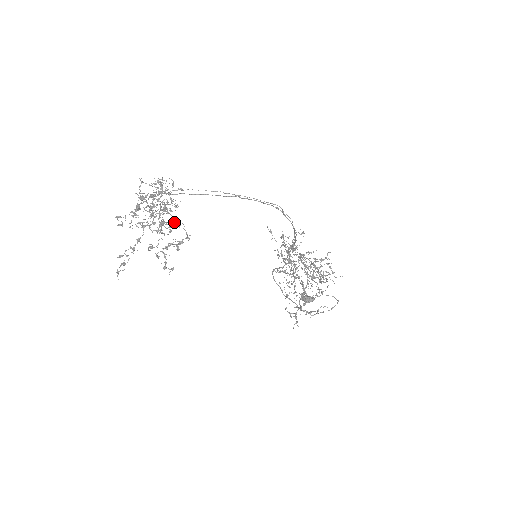
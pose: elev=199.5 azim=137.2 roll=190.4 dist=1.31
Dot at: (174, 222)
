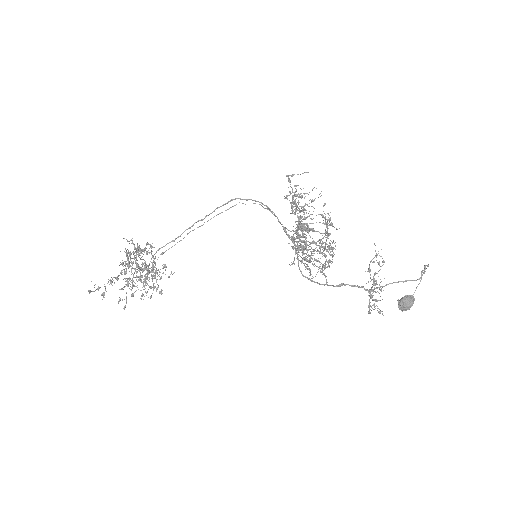
Dot at: (132, 240)
